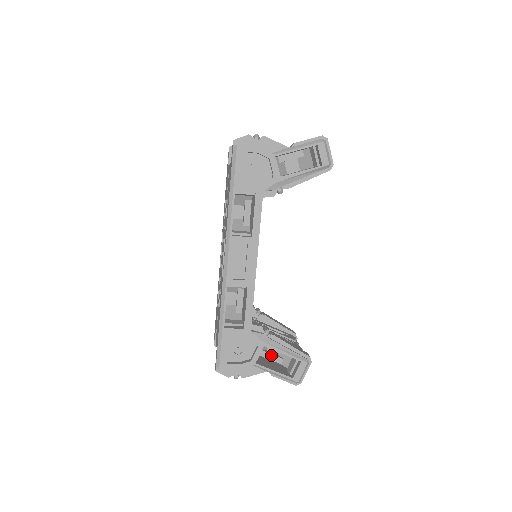
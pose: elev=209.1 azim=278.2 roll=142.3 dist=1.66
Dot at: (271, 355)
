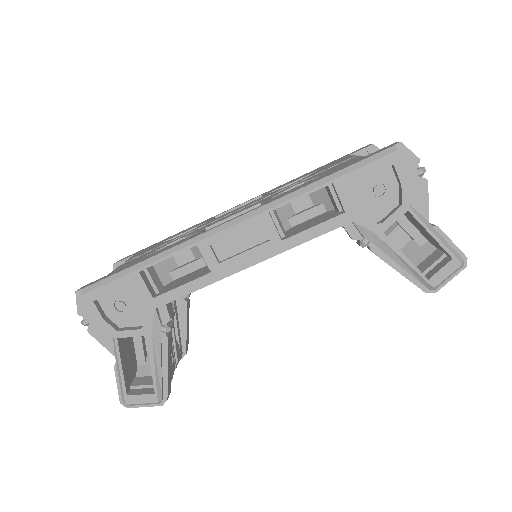
Dot at: (141, 346)
